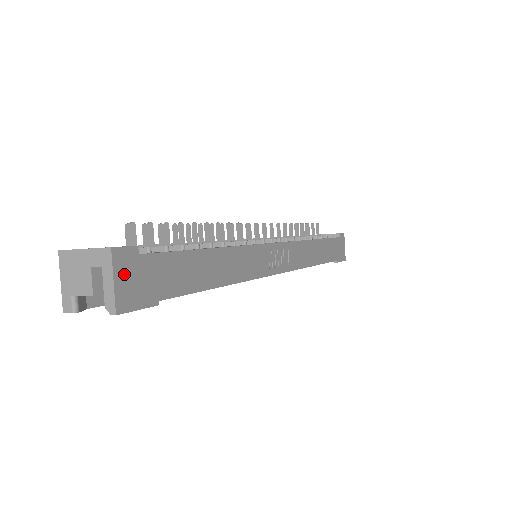
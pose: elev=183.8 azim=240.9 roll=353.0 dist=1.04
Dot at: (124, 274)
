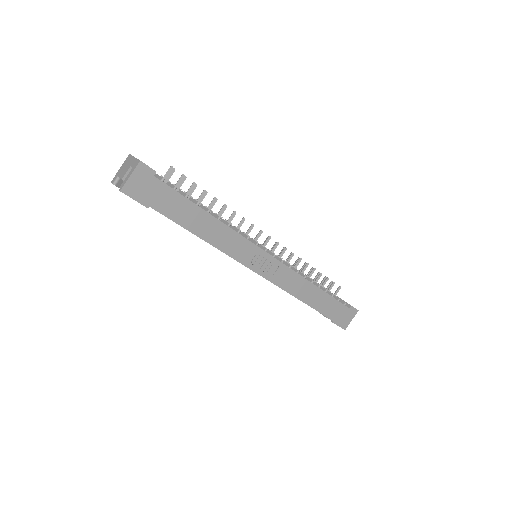
Dot at: (139, 178)
